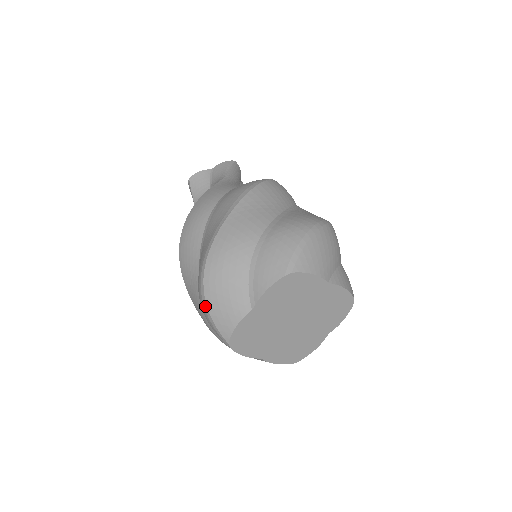
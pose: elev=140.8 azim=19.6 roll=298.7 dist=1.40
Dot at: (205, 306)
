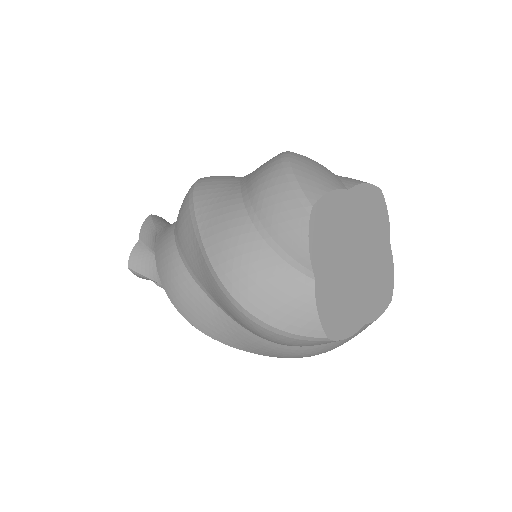
Dot at: (287, 168)
